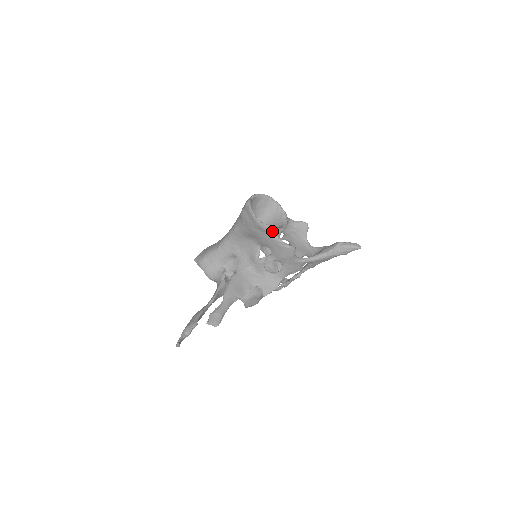
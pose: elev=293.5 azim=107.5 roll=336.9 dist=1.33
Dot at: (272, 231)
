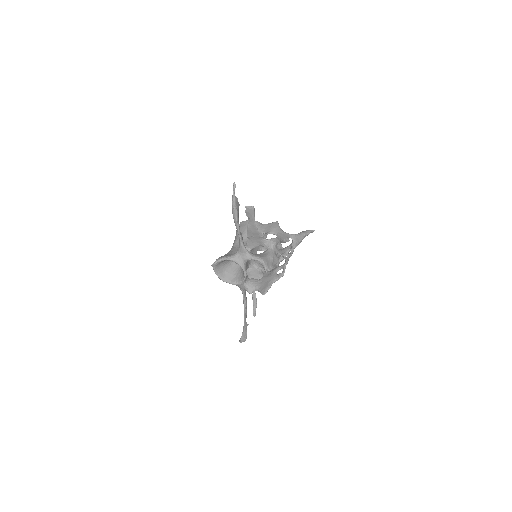
Dot at: (260, 223)
